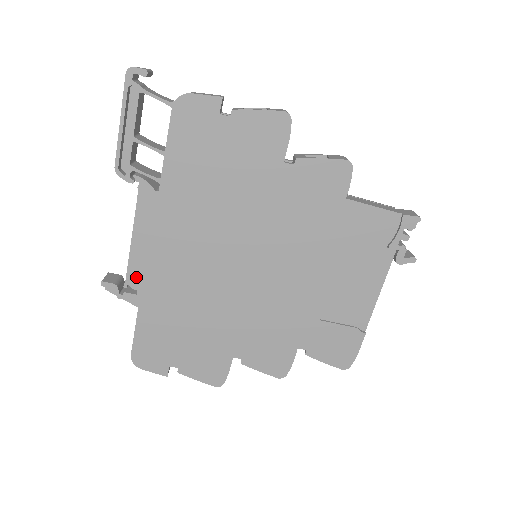
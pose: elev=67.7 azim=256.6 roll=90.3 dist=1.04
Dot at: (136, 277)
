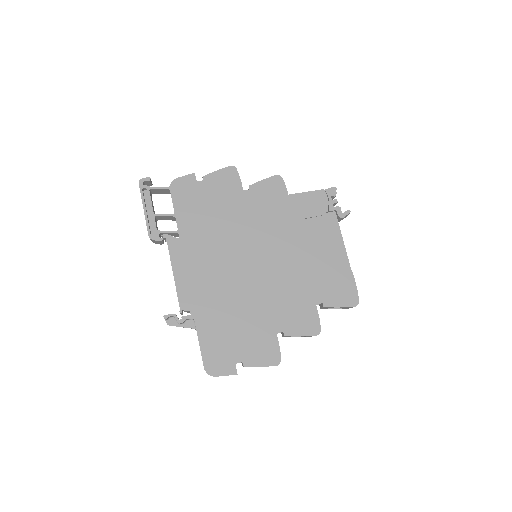
Dot at: (186, 302)
